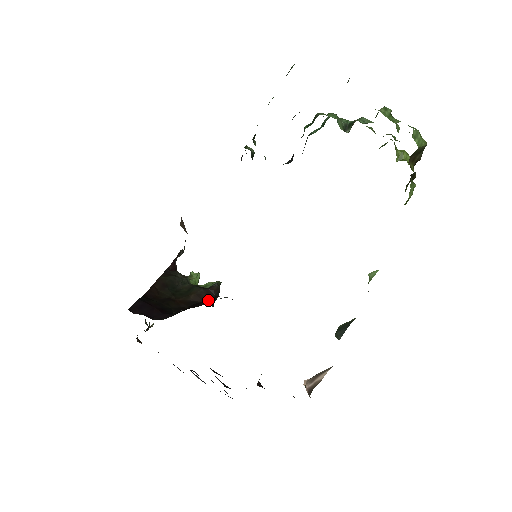
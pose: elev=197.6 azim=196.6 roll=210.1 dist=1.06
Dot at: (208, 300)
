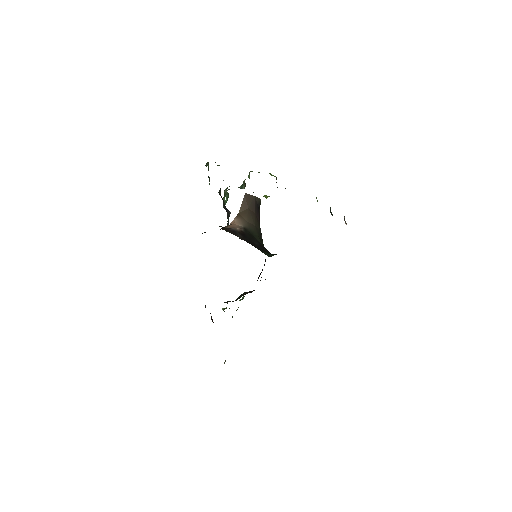
Dot at: occluded
